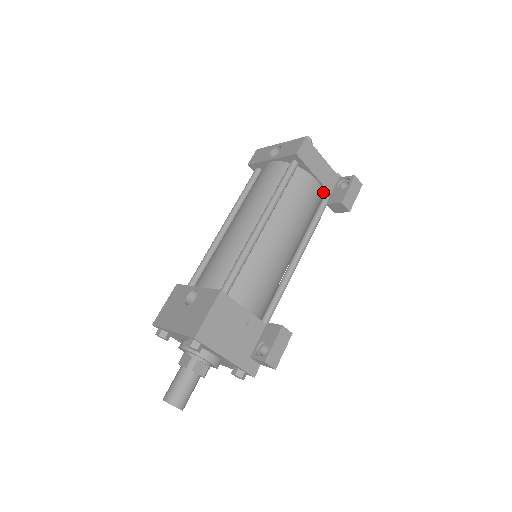
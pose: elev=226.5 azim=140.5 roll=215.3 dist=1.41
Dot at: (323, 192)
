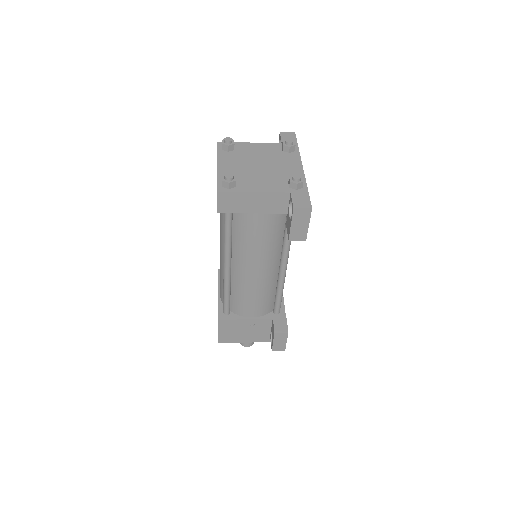
Dot at: occluded
